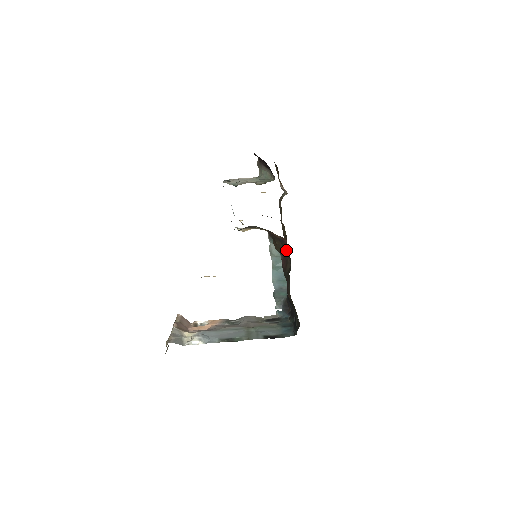
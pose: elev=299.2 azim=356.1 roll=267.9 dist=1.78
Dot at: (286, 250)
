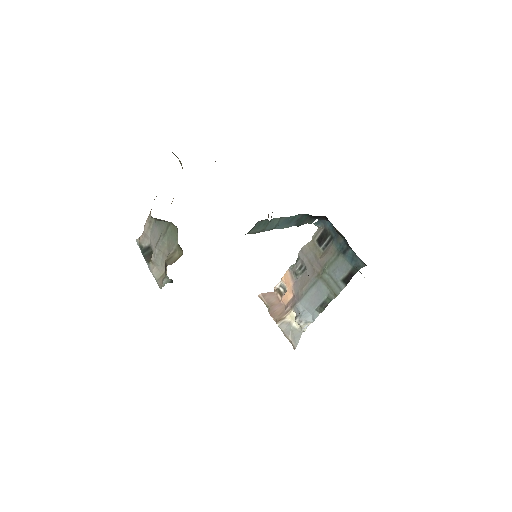
Dot at: occluded
